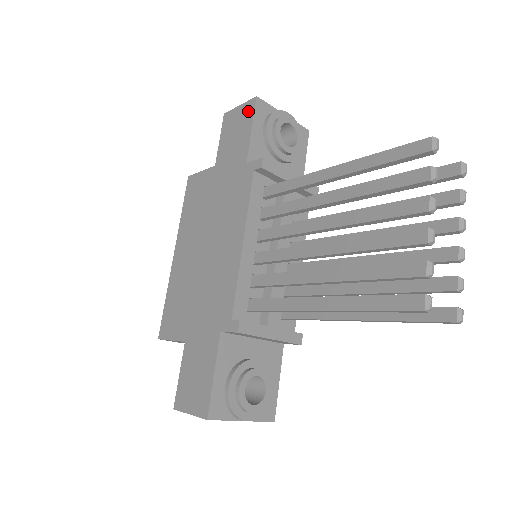
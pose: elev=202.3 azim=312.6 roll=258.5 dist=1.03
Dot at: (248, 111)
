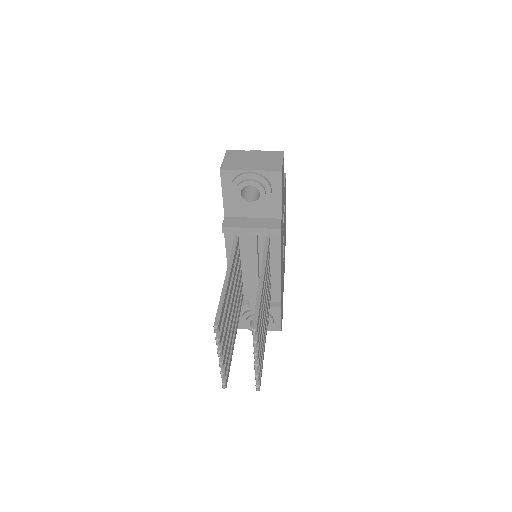
Dot at: occluded
